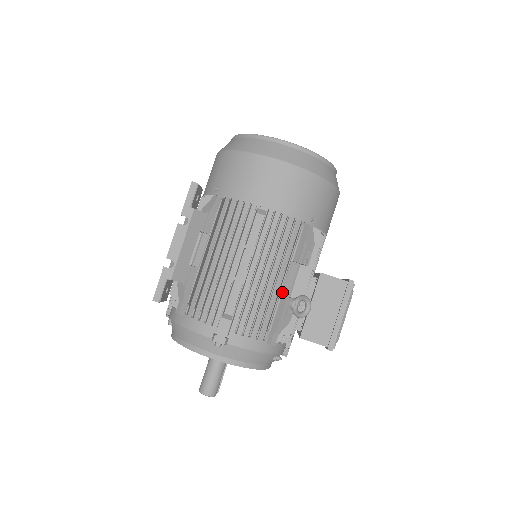
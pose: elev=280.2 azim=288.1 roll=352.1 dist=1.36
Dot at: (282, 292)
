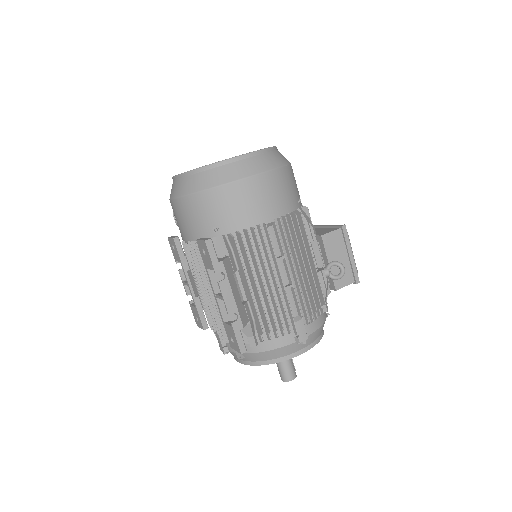
Dot at: occluded
